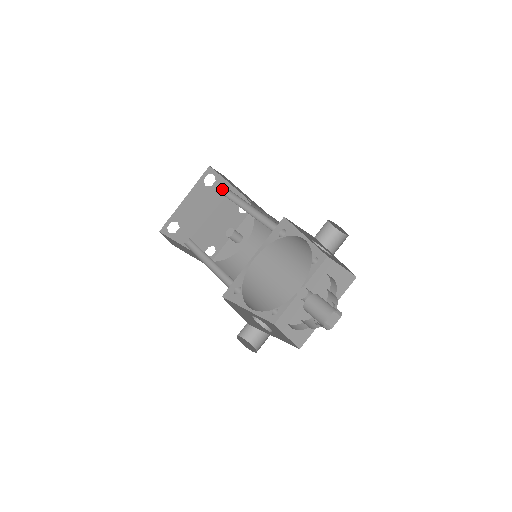
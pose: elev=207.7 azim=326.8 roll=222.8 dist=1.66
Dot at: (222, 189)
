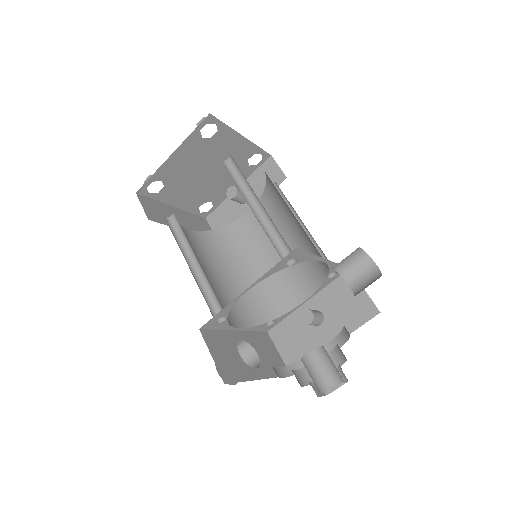
Dot at: (226, 140)
